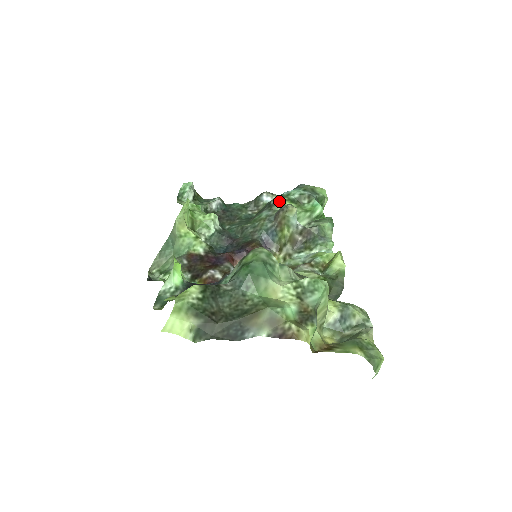
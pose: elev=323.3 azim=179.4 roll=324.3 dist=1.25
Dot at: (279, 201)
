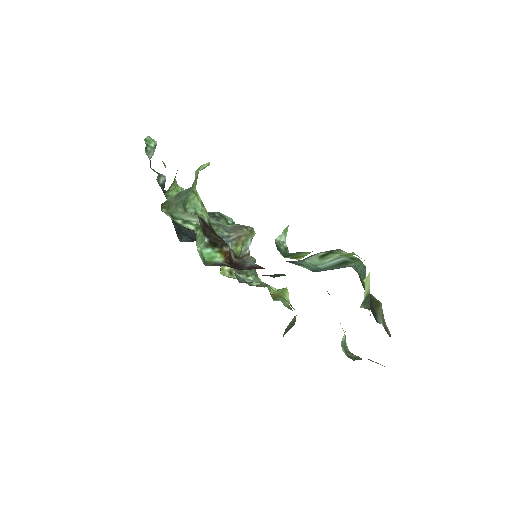
Dot at: (222, 217)
